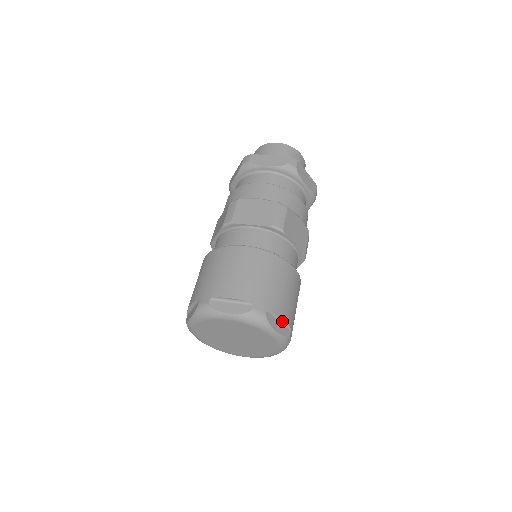
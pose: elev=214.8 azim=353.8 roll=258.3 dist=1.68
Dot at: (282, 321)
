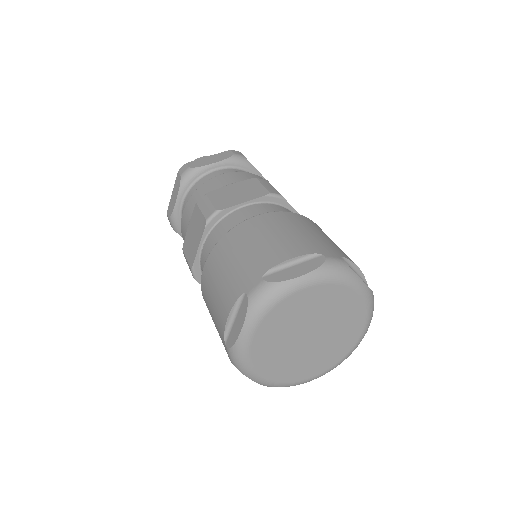
Dot at: (357, 273)
